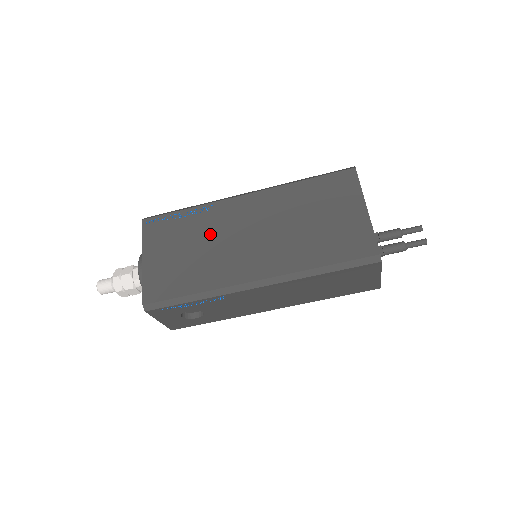
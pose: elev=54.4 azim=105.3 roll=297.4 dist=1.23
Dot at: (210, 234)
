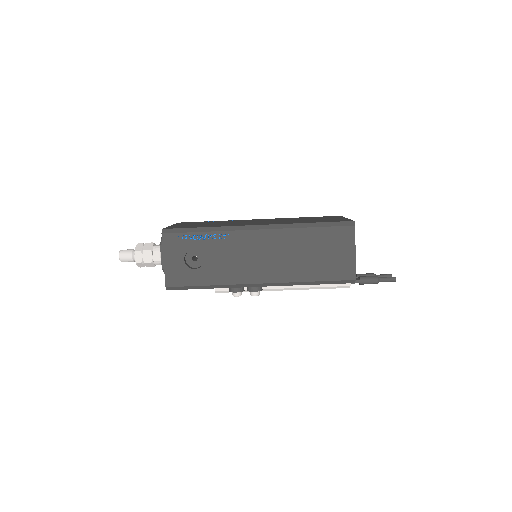
Dot at: (228, 222)
